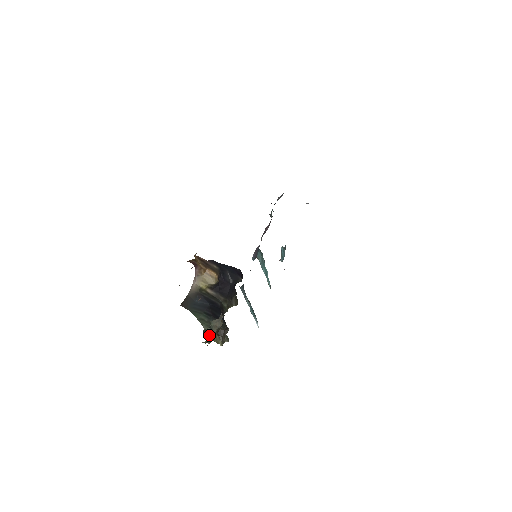
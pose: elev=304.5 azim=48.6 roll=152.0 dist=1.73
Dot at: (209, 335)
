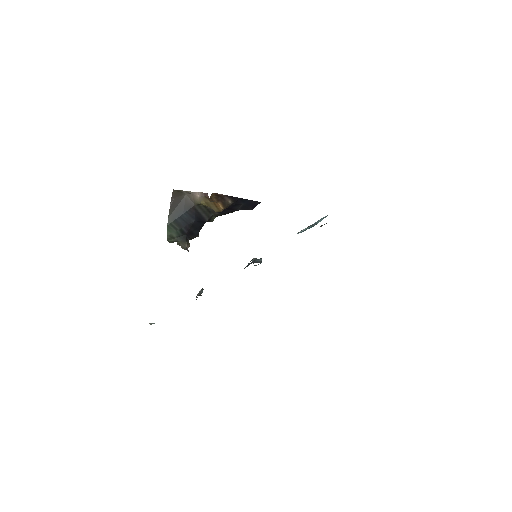
Dot at: occluded
